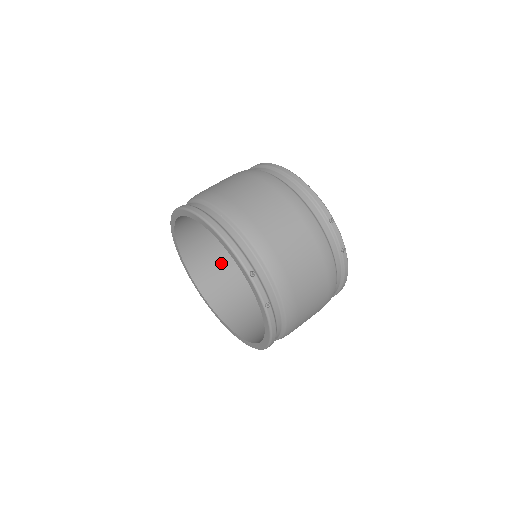
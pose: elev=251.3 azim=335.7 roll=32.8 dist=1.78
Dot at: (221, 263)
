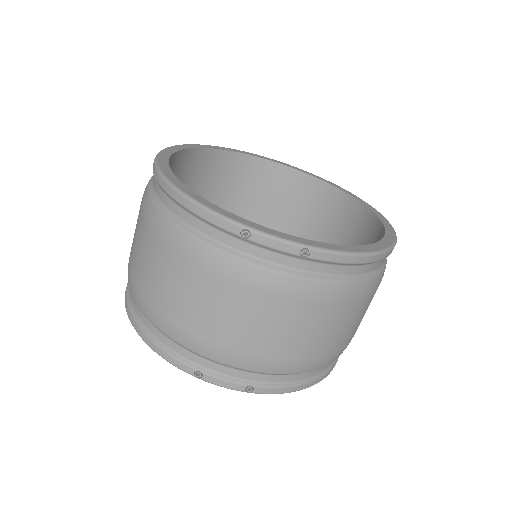
Dot at: occluded
